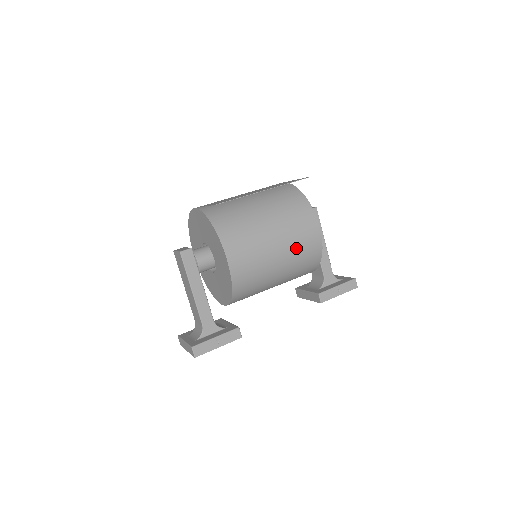
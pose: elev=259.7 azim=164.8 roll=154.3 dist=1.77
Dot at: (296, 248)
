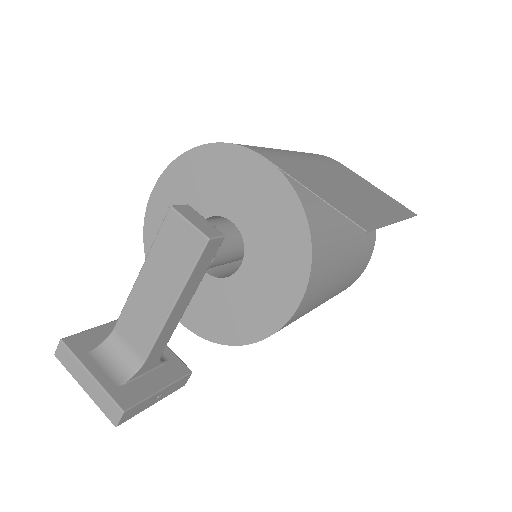
Dot at: occluded
